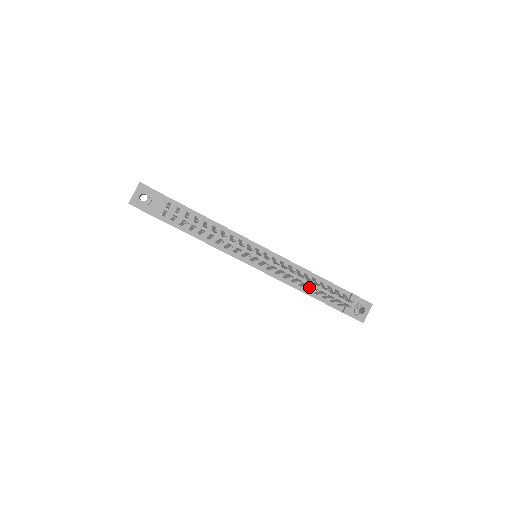
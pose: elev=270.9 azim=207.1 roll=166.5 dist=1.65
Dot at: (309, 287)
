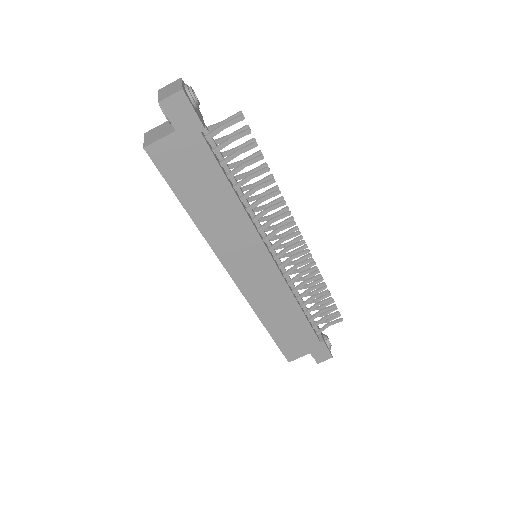
Dot at: (300, 304)
